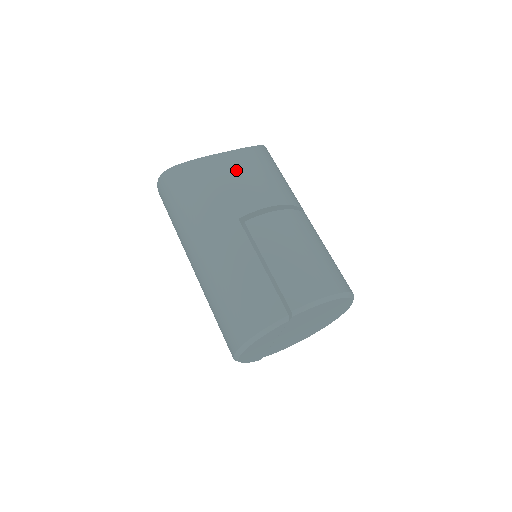
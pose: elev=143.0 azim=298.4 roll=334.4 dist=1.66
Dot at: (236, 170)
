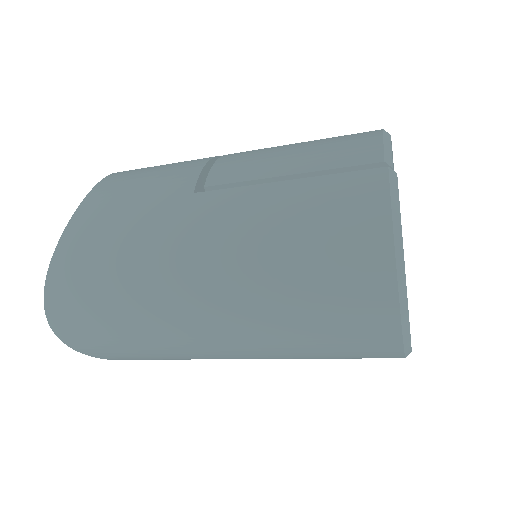
Dot at: (128, 181)
